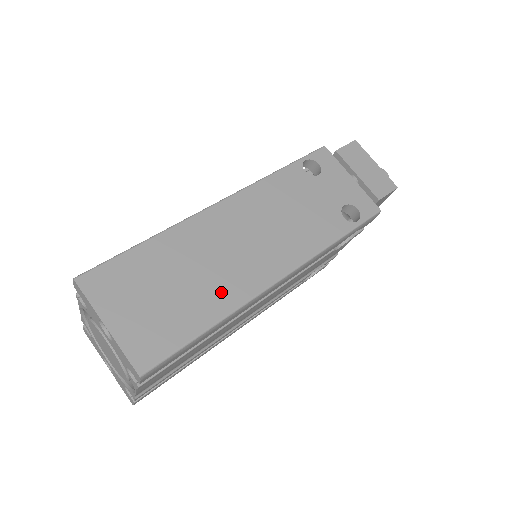
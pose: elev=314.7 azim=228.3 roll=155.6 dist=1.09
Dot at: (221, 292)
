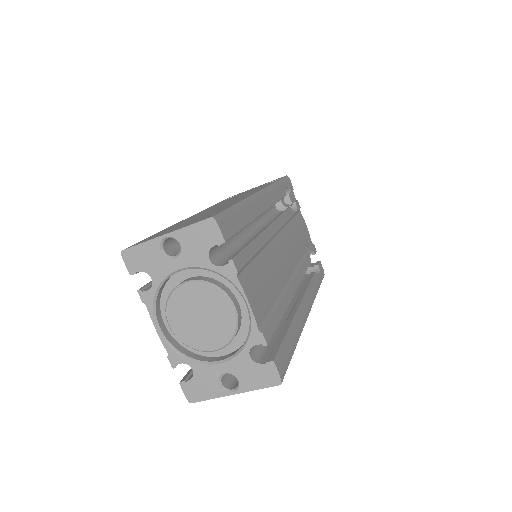
Dot at: occluded
